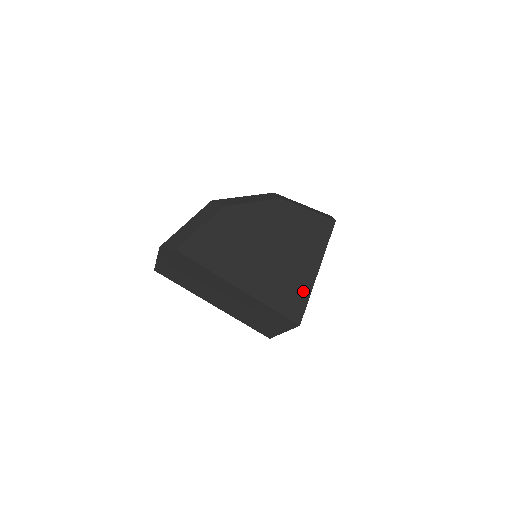
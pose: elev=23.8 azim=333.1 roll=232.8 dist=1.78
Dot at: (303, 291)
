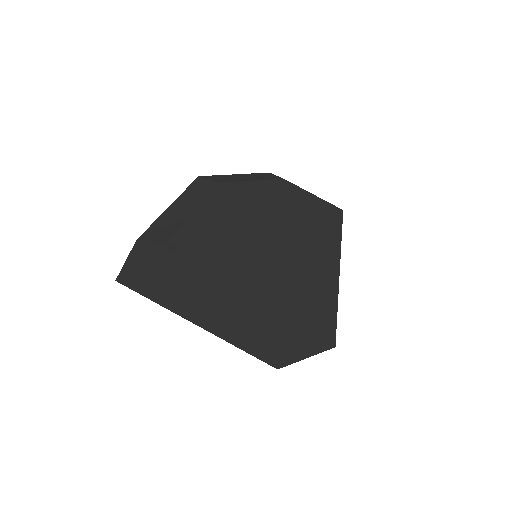
Dot at: (329, 299)
